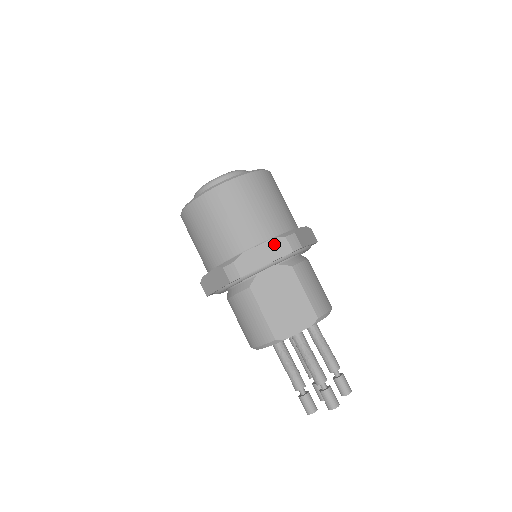
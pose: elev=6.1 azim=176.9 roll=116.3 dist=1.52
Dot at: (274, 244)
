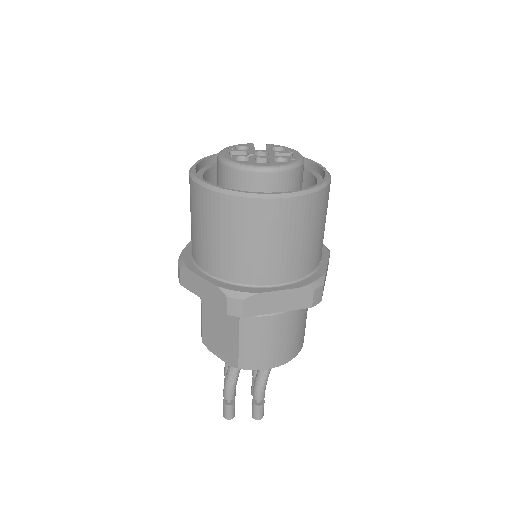
Dot at: (215, 291)
